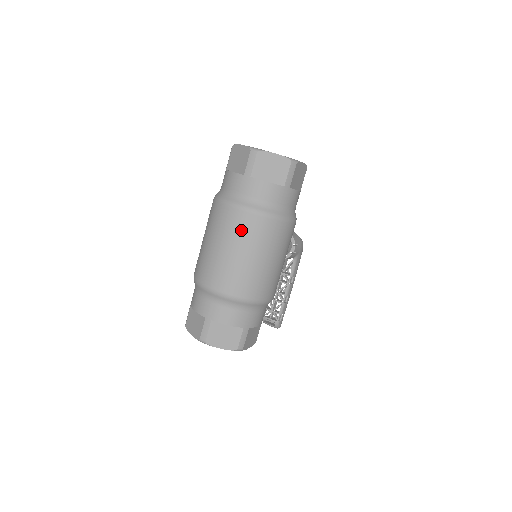
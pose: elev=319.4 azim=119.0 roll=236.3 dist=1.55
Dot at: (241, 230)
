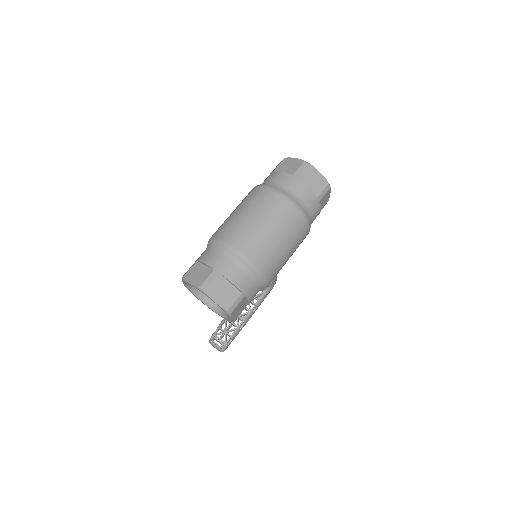
Dot at: (277, 210)
